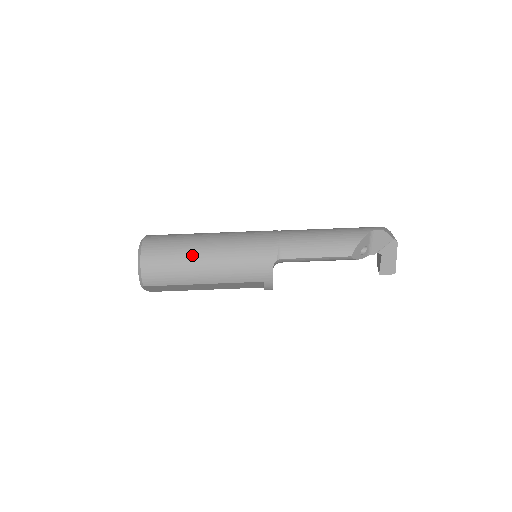
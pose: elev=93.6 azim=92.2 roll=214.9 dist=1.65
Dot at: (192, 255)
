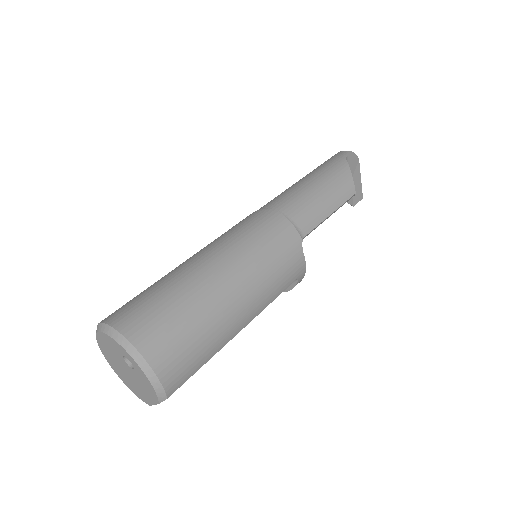
Dot at: (211, 301)
